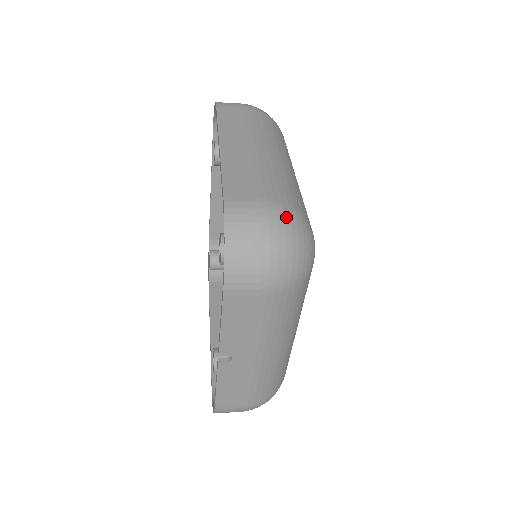
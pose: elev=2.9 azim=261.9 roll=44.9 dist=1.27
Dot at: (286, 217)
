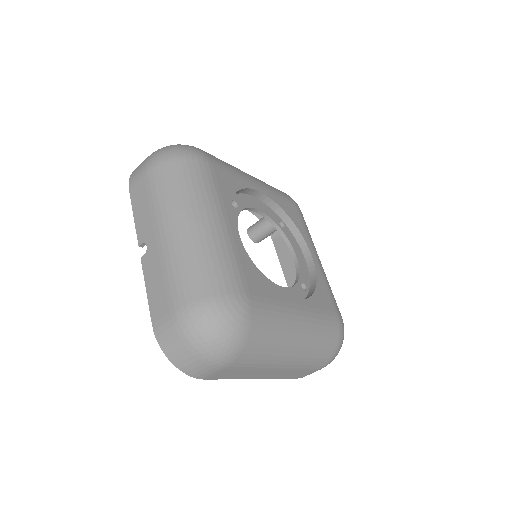
Dot at: occluded
